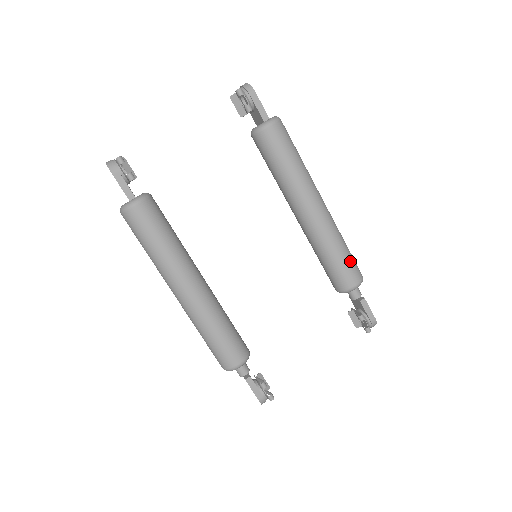
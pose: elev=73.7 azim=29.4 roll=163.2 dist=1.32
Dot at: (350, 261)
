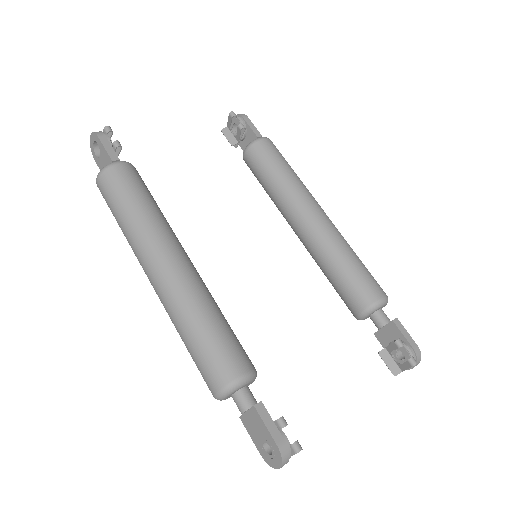
Dot at: (368, 272)
